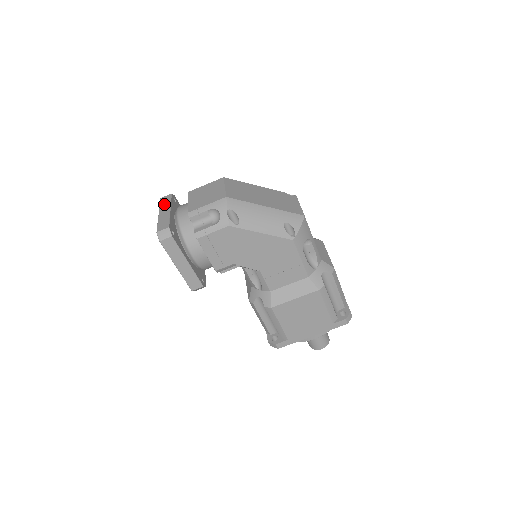
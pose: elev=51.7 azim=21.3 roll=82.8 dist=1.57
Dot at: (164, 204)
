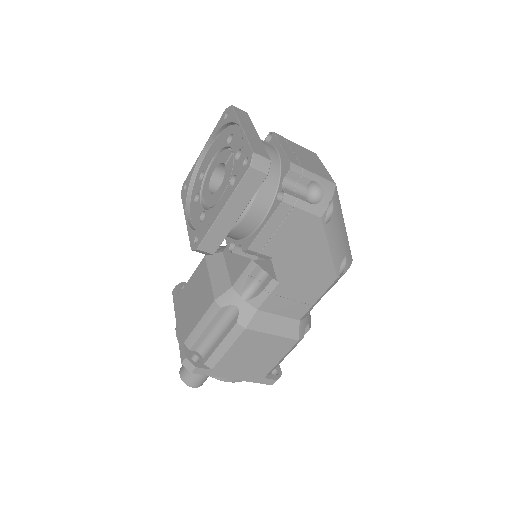
Dot at: (244, 119)
